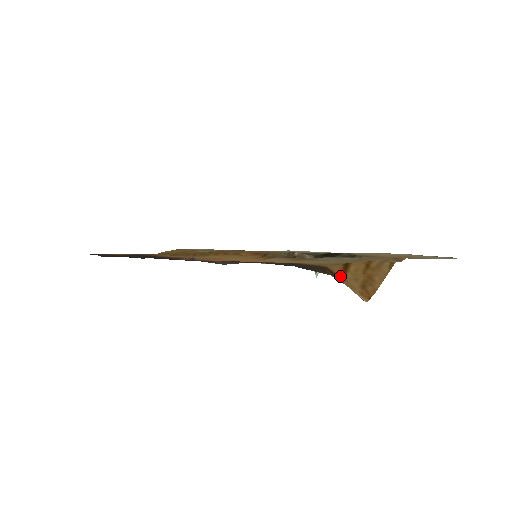
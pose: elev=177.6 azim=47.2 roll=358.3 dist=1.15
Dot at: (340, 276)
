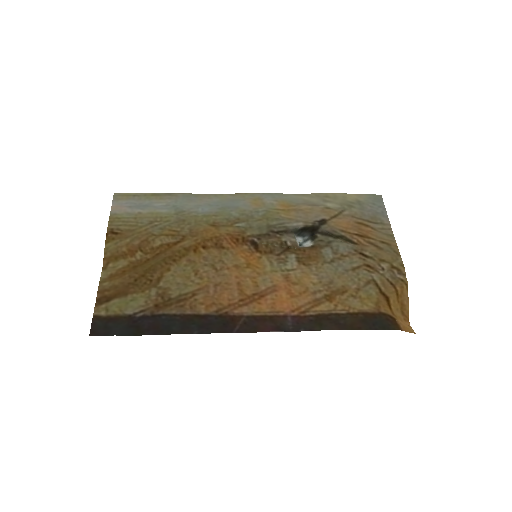
Dot at: (394, 316)
